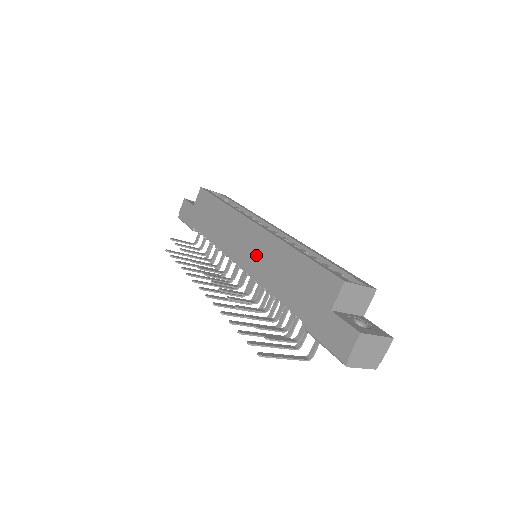
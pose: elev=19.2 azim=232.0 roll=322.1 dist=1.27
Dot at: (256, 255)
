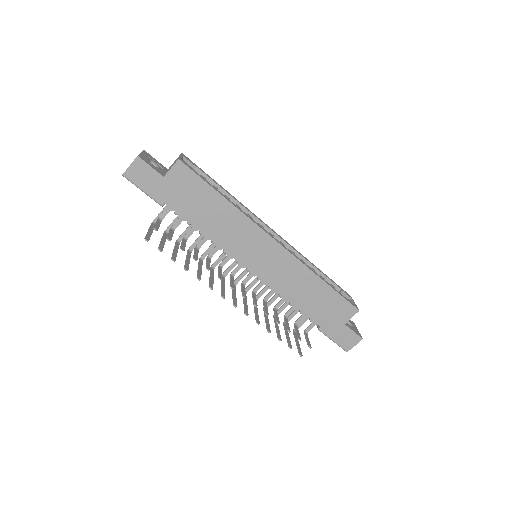
Dot at: (276, 270)
